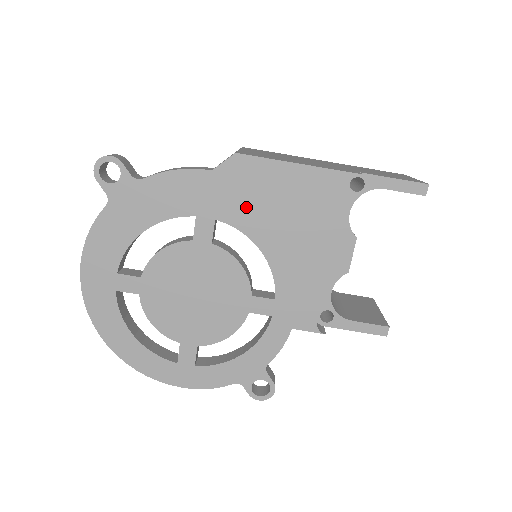
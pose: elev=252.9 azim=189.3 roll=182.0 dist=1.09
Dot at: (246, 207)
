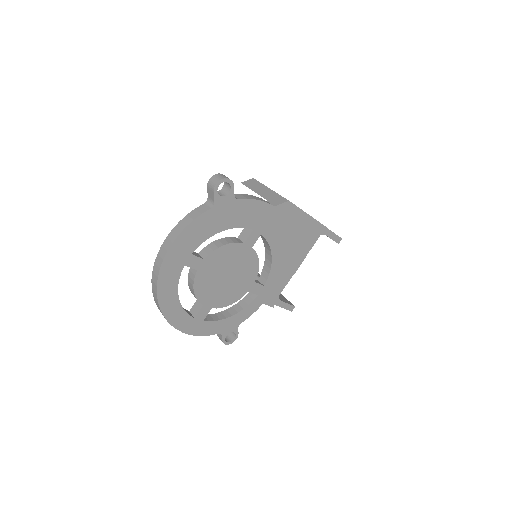
Dot at: (278, 231)
